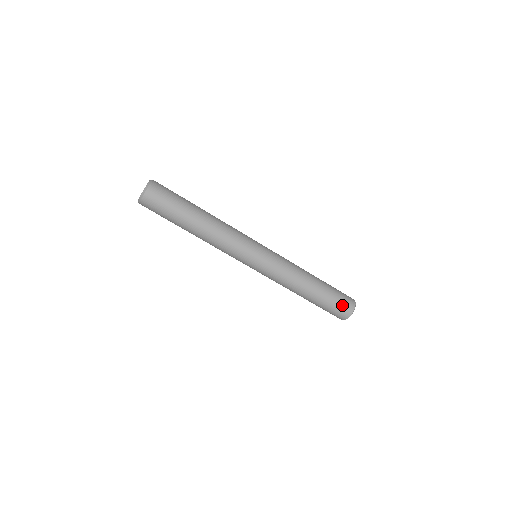
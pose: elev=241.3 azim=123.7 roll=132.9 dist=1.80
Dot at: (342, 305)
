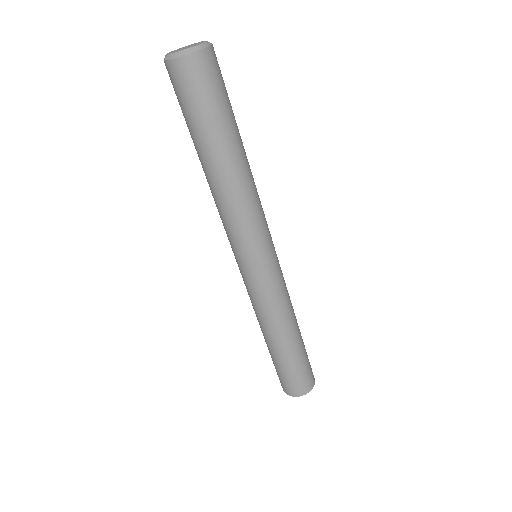
Dot at: (296, 382)
